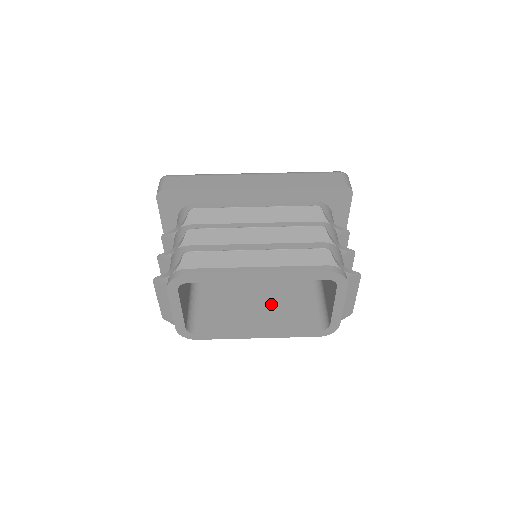
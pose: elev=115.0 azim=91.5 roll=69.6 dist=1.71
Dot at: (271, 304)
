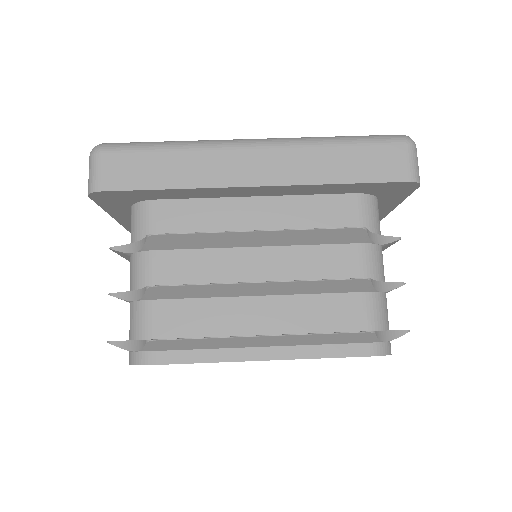
Dot at: occluded
